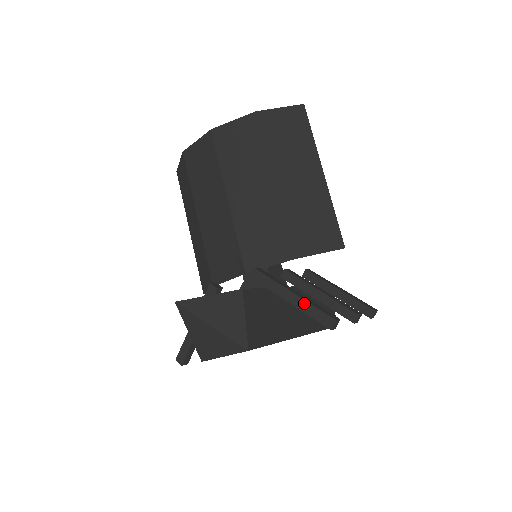
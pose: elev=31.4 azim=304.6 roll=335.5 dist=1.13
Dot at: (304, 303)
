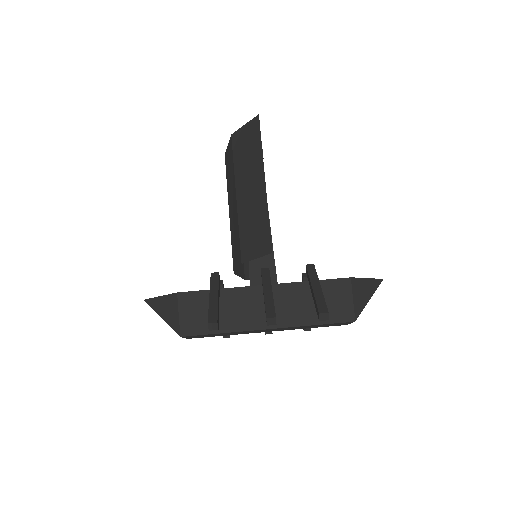
Dot at: (209, 306)
